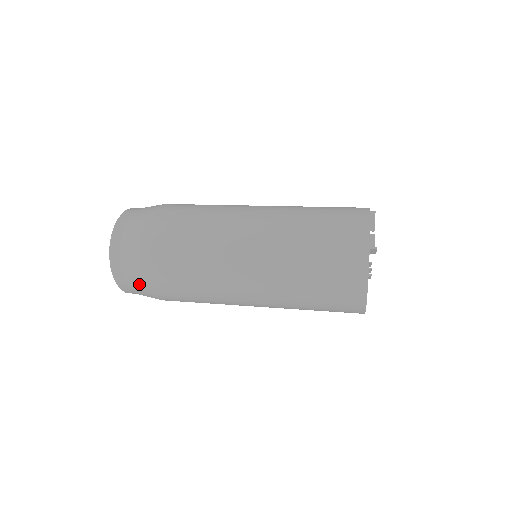
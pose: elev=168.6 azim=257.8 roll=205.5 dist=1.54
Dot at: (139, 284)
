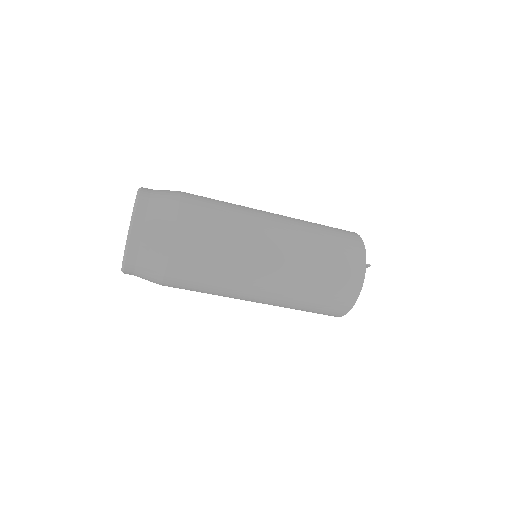
Dot at: (154, 265)
